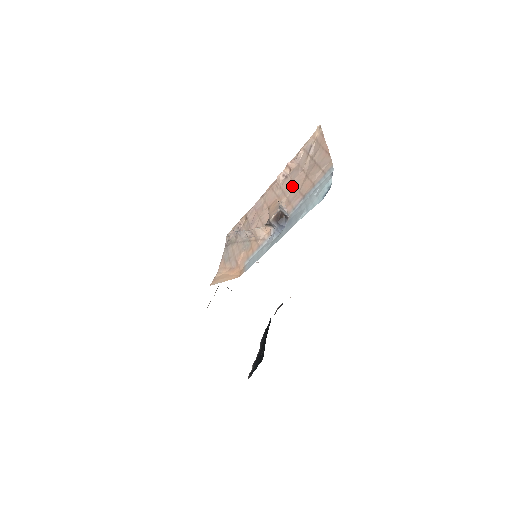
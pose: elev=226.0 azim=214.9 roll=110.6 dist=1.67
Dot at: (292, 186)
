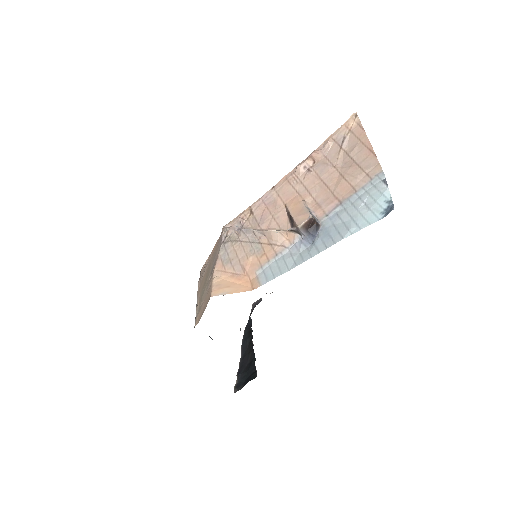
Dot at: (320, 184)
